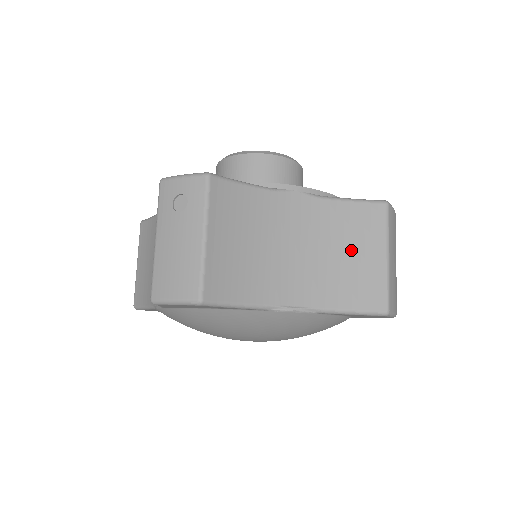
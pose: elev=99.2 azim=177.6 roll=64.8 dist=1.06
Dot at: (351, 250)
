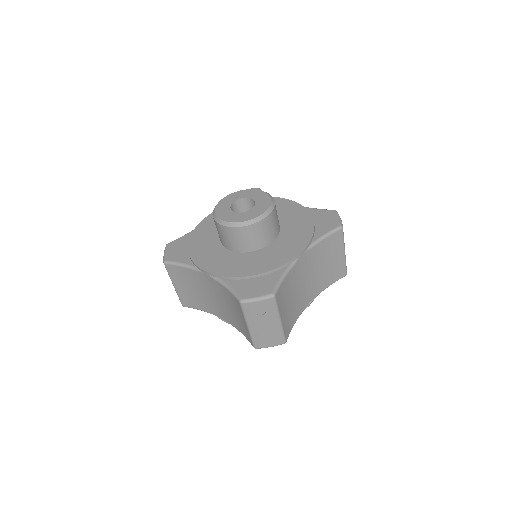
Dot at: (328, 260)
